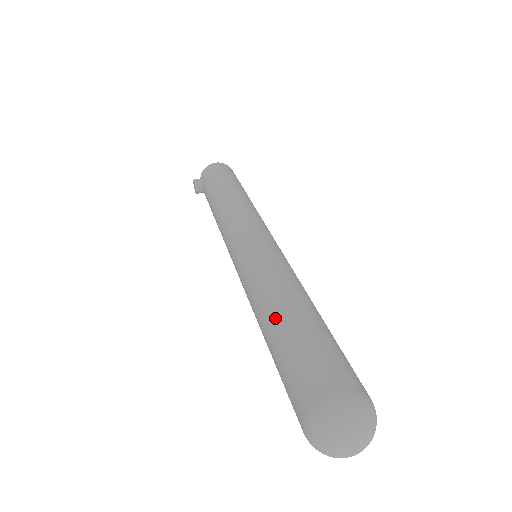
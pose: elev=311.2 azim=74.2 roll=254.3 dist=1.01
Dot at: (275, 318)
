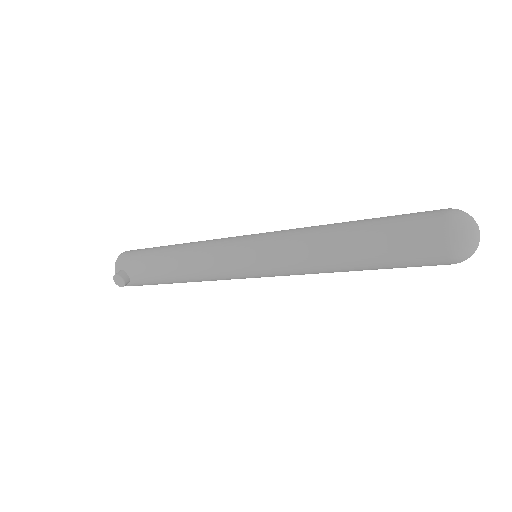
Dot at: (347, 235)
